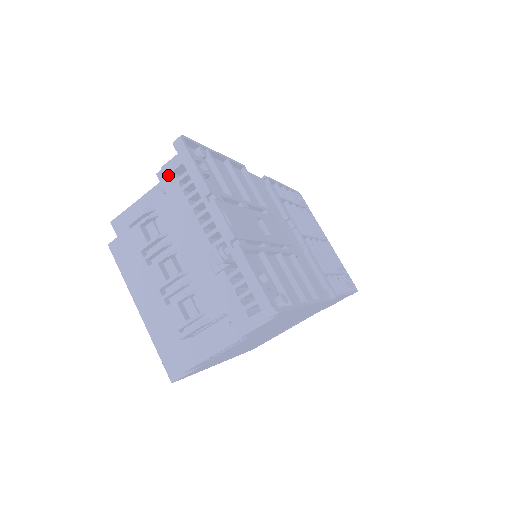
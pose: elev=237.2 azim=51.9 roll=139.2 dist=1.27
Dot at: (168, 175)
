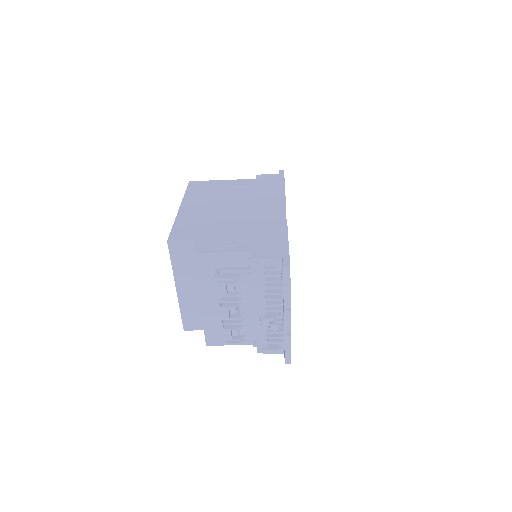
Dot at: (260, 265)
